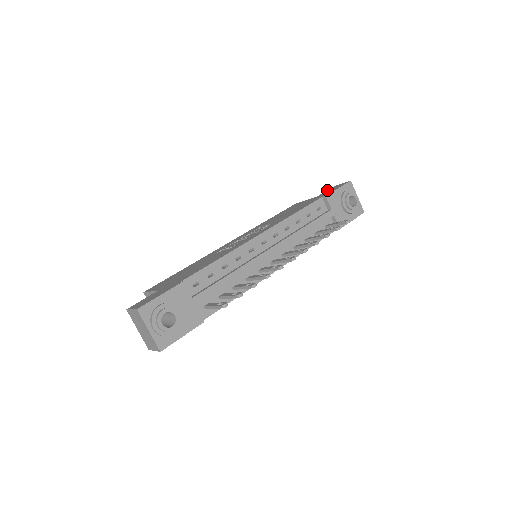
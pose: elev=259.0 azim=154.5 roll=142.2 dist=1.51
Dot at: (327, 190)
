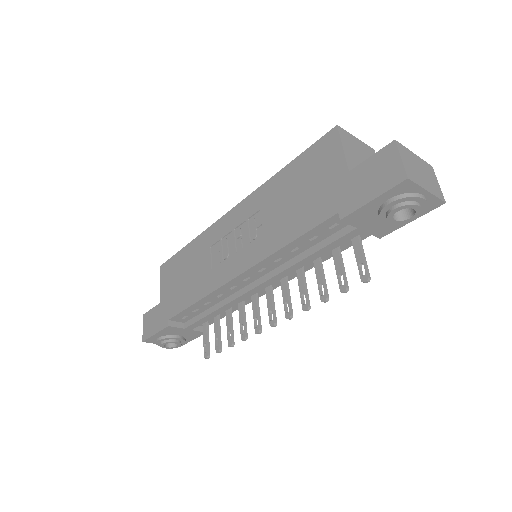
Dot at: (372, 157)
